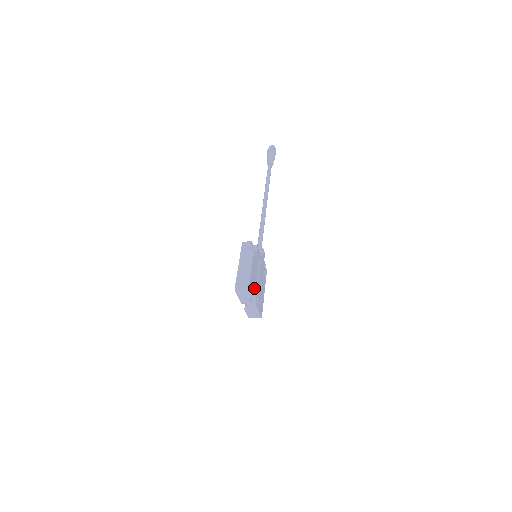
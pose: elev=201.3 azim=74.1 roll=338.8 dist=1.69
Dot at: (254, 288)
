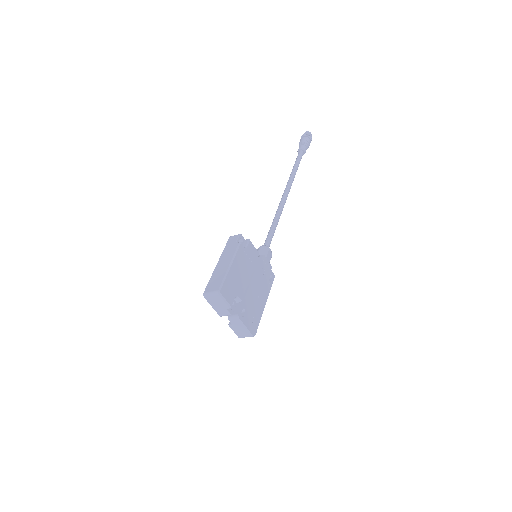
Dot at: (236, 294)
